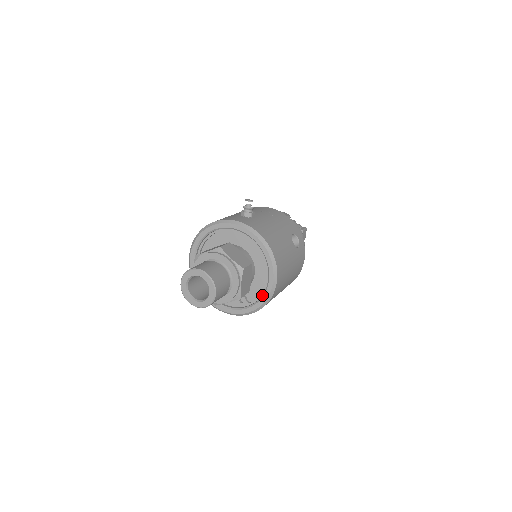
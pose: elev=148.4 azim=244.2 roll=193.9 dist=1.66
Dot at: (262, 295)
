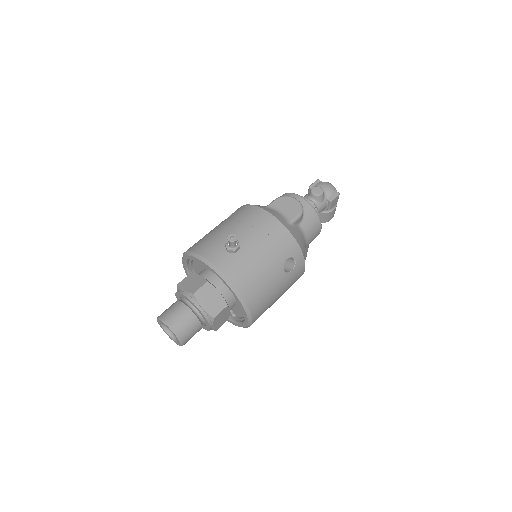
Dot at: (241, 322)
